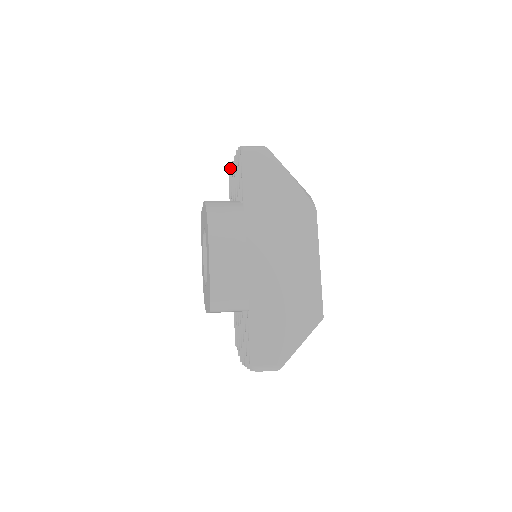
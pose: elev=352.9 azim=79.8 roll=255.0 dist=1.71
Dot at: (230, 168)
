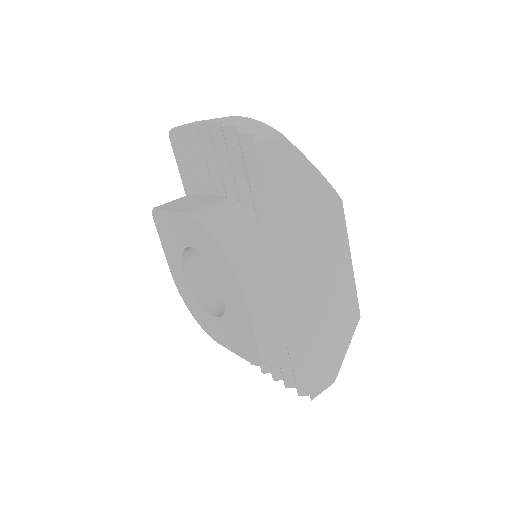
Dot at: (177, 131)
